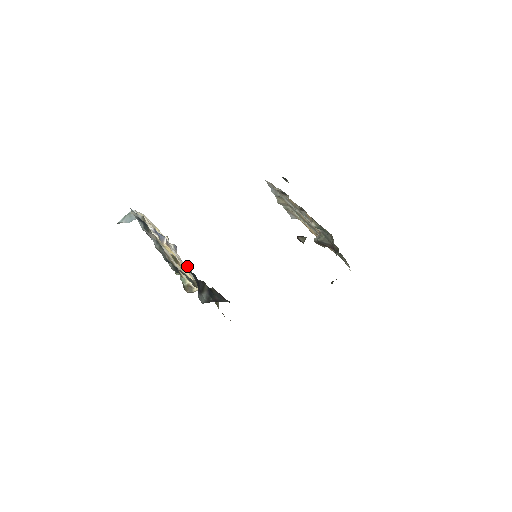
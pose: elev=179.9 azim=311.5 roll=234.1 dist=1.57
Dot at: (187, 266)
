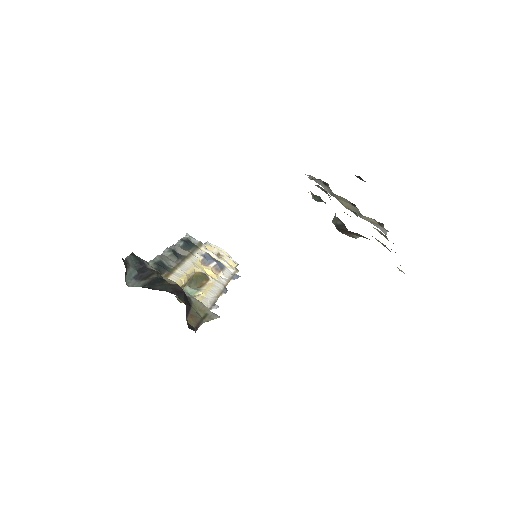
Dot at: (223, 289)
